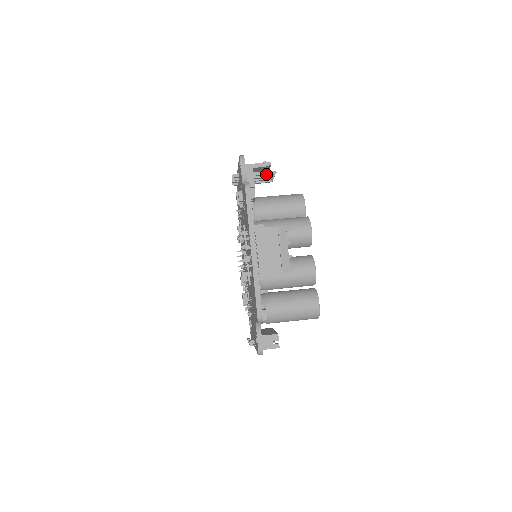
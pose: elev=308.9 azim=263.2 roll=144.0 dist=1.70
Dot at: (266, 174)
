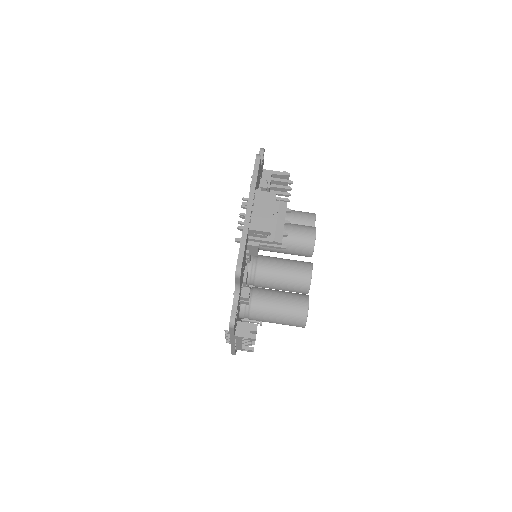
Dot at: (283, 181)
